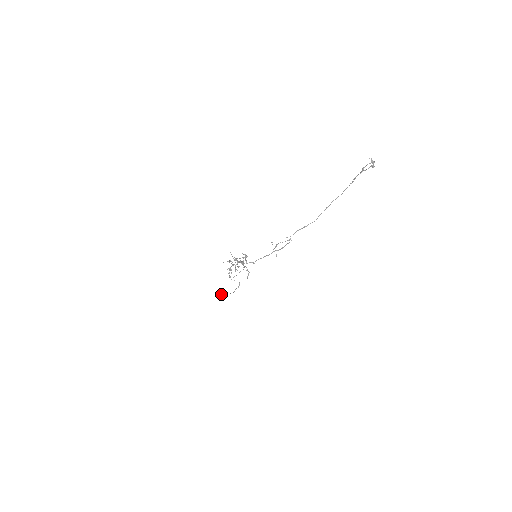
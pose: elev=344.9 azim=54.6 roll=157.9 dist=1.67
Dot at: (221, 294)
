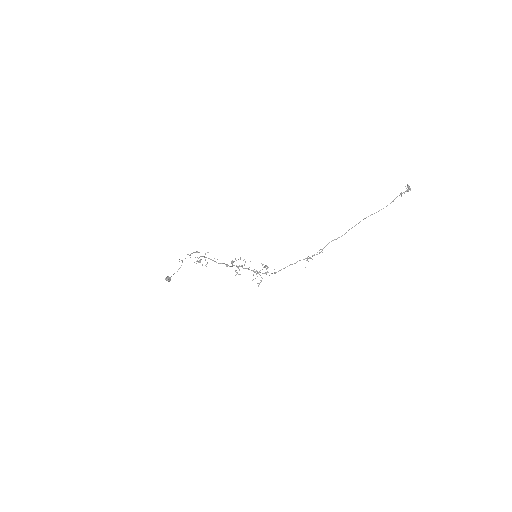
Dot at: (167, 280)
